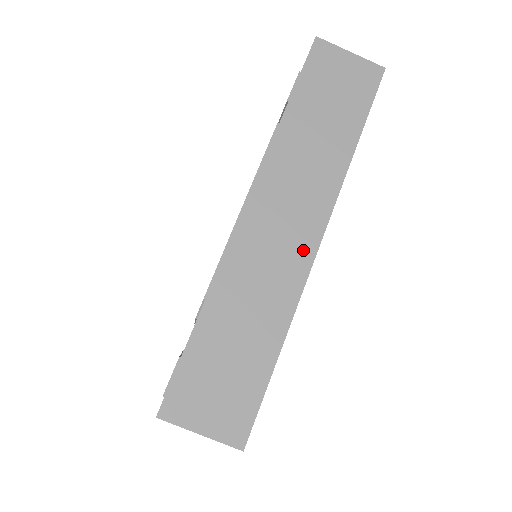
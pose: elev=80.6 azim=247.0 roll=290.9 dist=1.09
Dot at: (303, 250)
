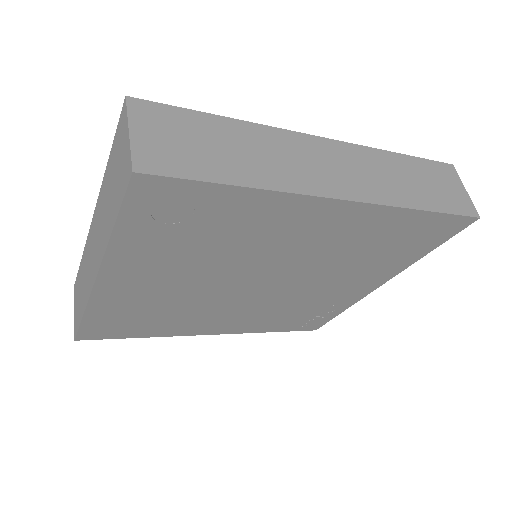
Dot at: (328, 187)
